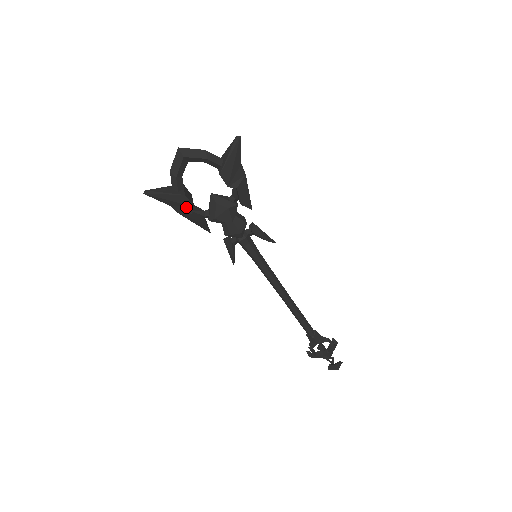
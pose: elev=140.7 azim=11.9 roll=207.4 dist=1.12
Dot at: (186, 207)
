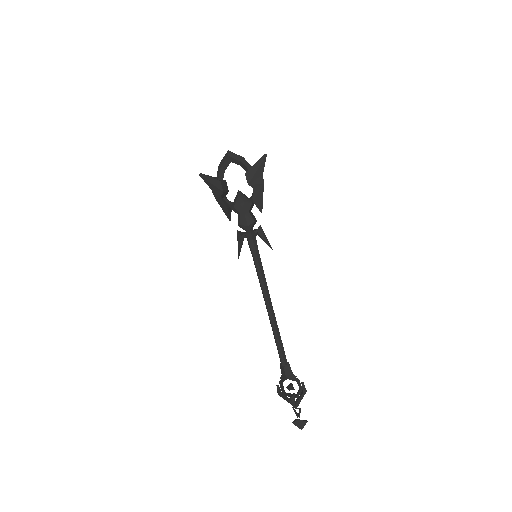
Dot at: (219, 192)
